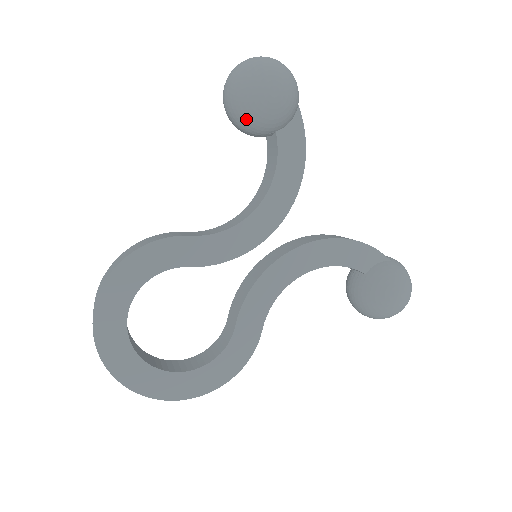
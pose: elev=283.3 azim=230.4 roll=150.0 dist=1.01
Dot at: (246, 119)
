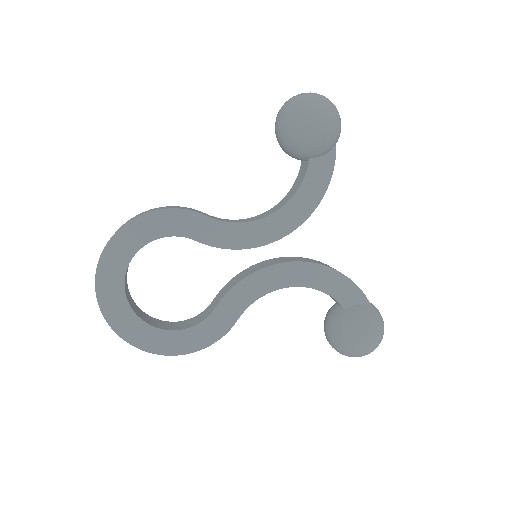
Dot at: (288, 138)
